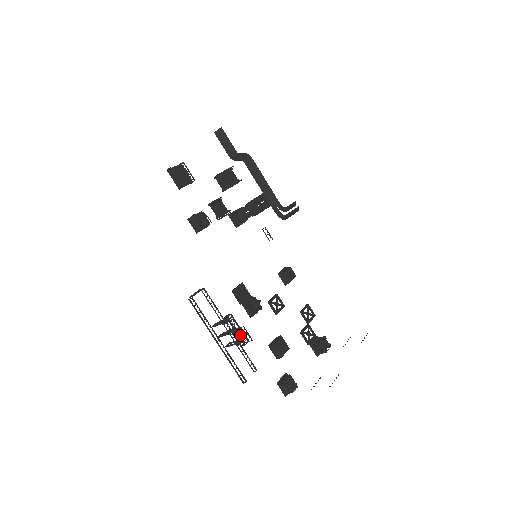
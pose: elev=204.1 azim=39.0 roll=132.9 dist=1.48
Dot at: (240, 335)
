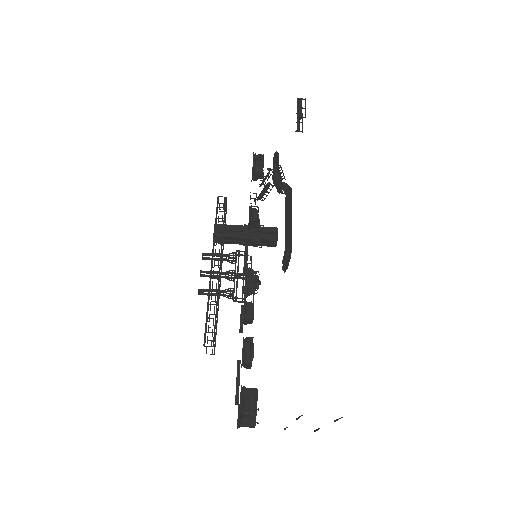
Dot at: (237, 287)
